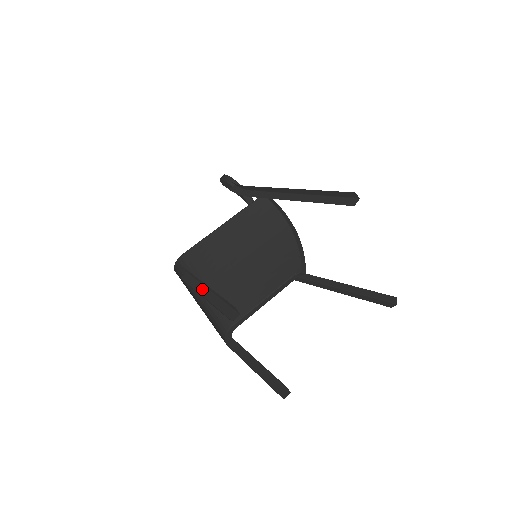
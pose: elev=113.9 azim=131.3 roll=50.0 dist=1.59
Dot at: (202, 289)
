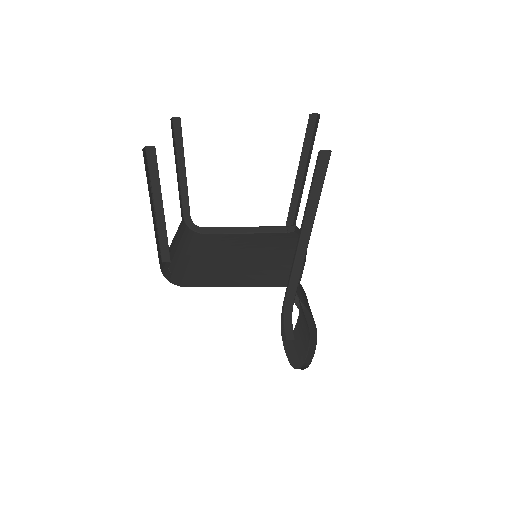
Dot at: occluded
